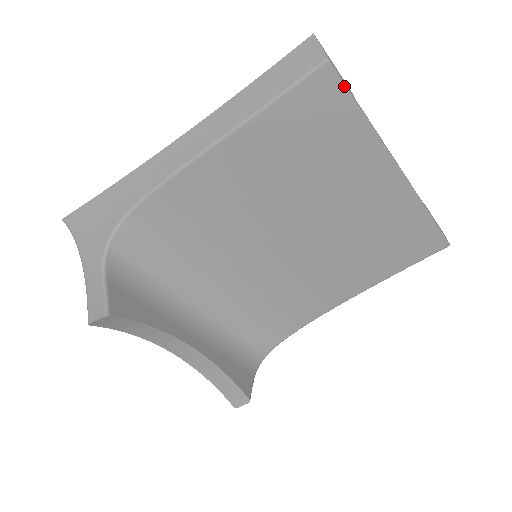
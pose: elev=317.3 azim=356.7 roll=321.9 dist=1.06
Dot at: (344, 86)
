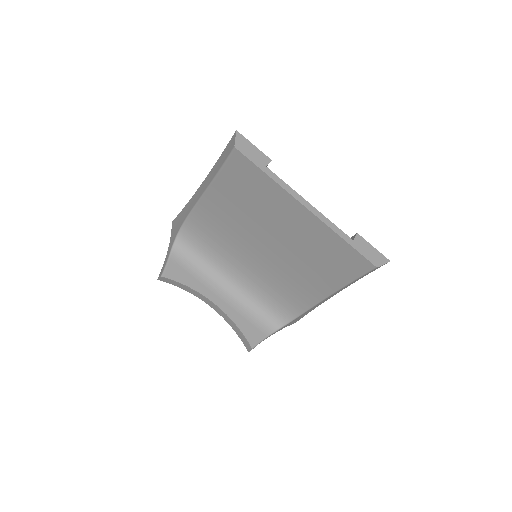
Dot at: (249, 160)
